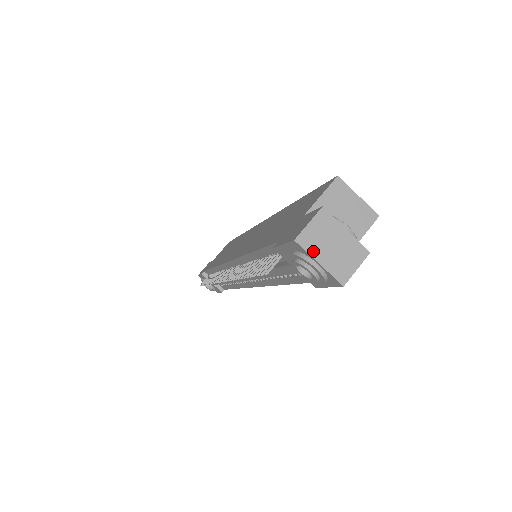
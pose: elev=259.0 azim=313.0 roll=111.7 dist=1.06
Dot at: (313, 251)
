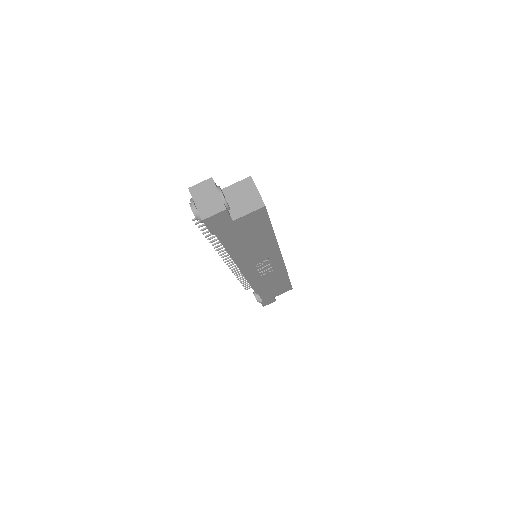
Dot at: (195, 197)
